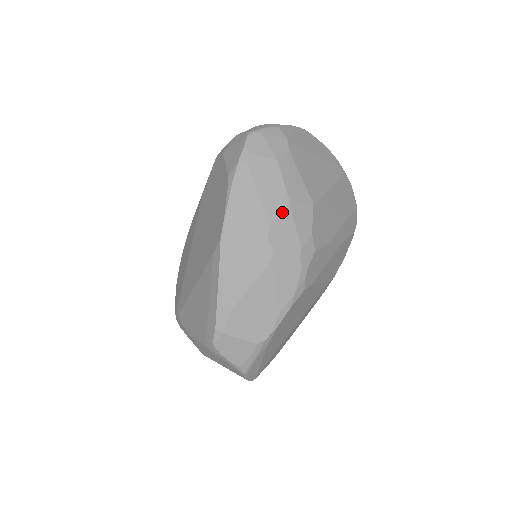
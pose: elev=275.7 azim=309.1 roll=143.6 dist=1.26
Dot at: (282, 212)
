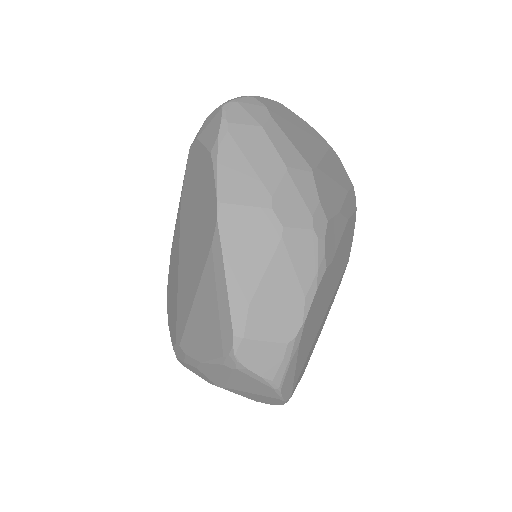
Dot at: (281, 179)
